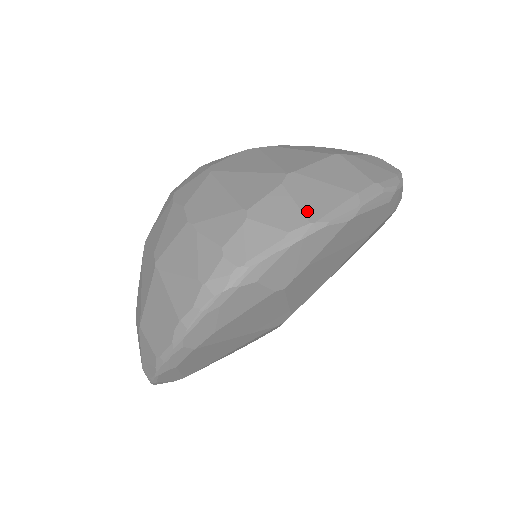
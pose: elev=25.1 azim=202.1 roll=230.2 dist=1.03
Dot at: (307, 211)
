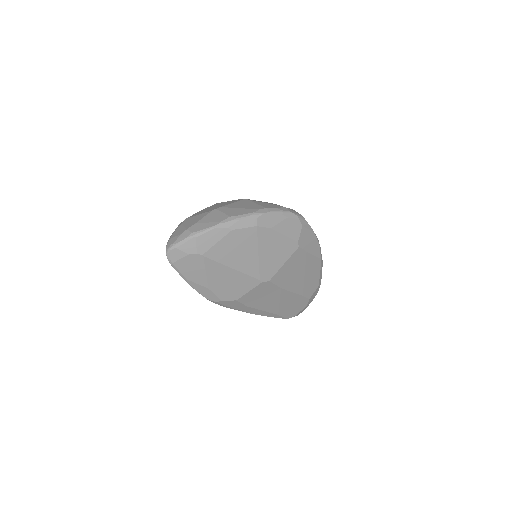
Dot at: occluded
